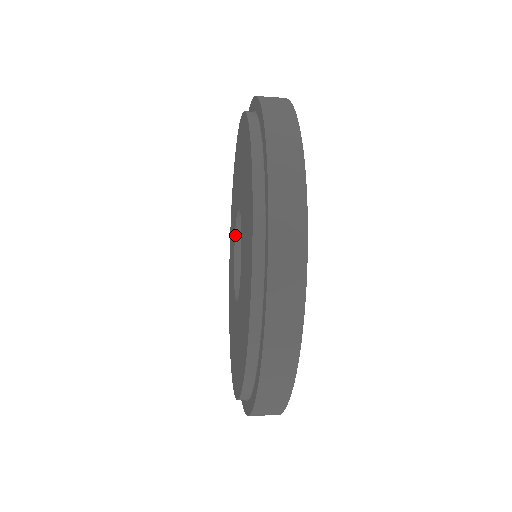
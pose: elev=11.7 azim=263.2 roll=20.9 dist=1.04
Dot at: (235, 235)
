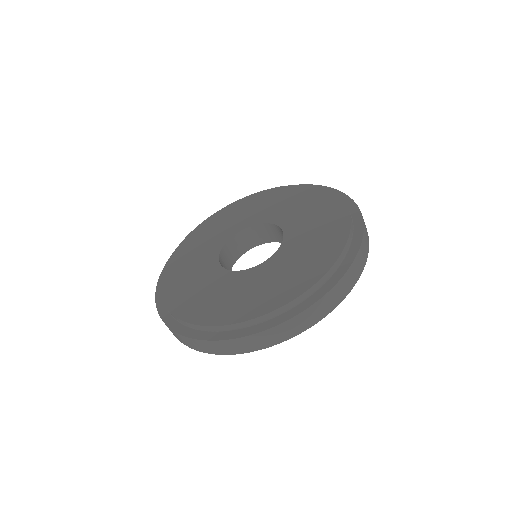
Dot at: (220, 251)
